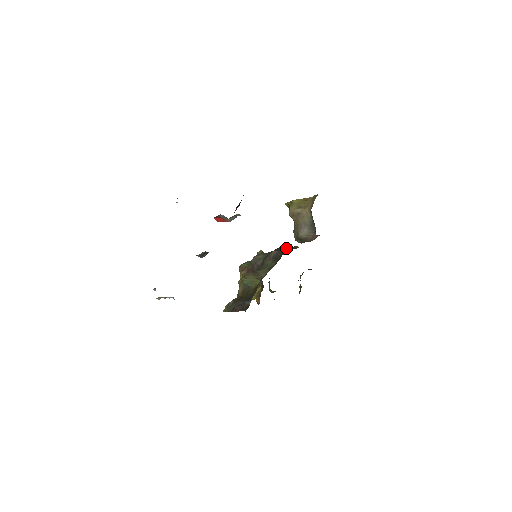
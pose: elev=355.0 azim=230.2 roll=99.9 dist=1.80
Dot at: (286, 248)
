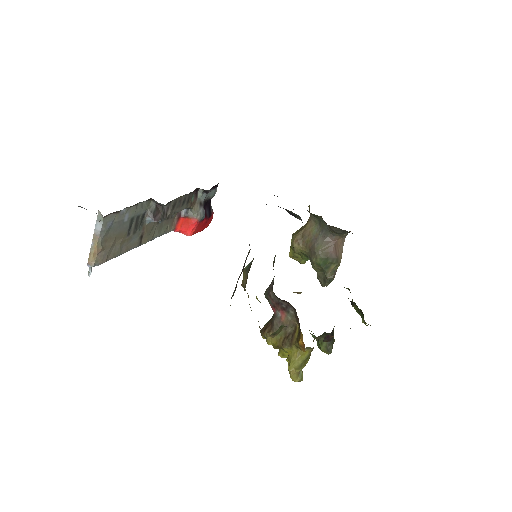
Dot at: occluded
